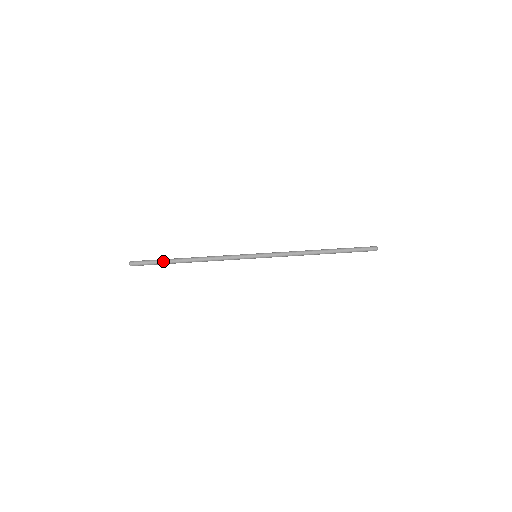
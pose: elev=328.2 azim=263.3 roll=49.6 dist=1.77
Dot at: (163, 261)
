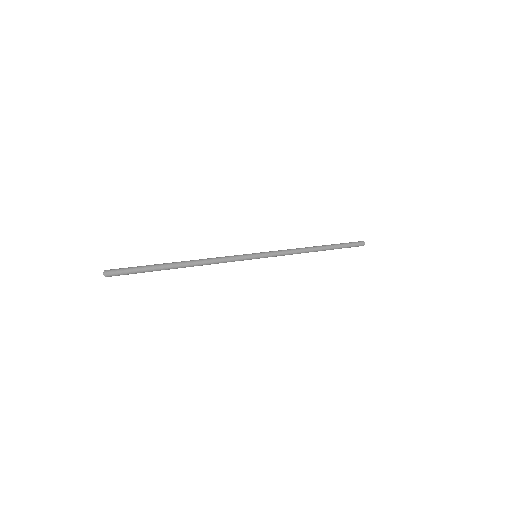
Dot at: (151, 267)
